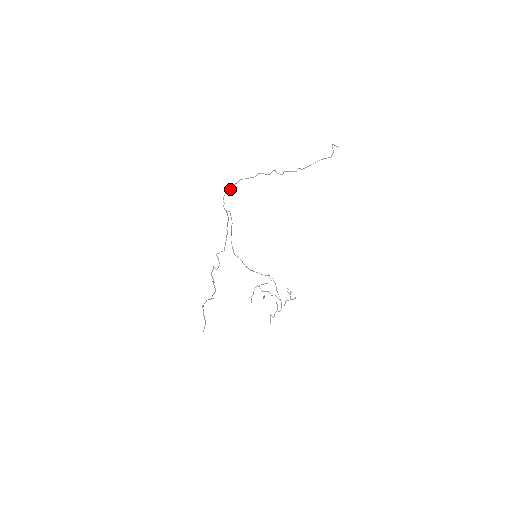
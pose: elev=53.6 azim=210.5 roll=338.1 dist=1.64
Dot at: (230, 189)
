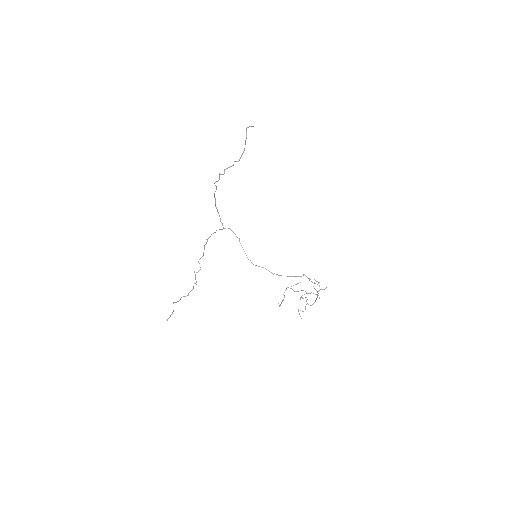
Dot at: occluded
